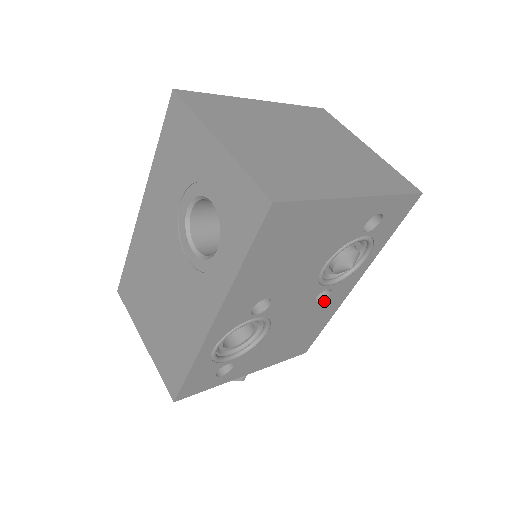
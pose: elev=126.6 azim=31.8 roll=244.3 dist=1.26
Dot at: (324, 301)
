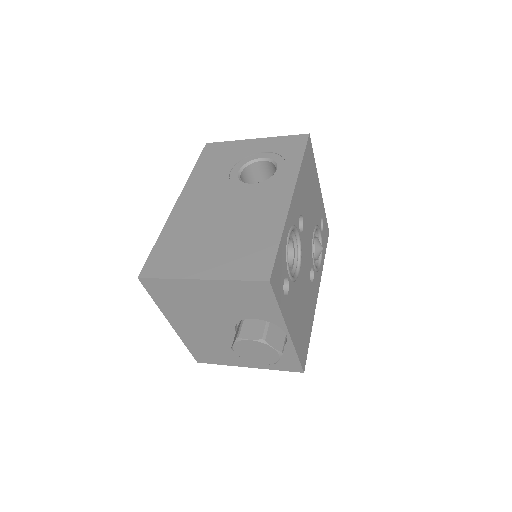
Dot at: (312, 286)
